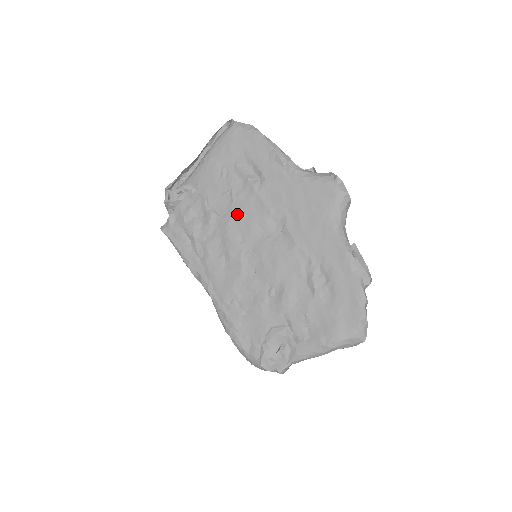
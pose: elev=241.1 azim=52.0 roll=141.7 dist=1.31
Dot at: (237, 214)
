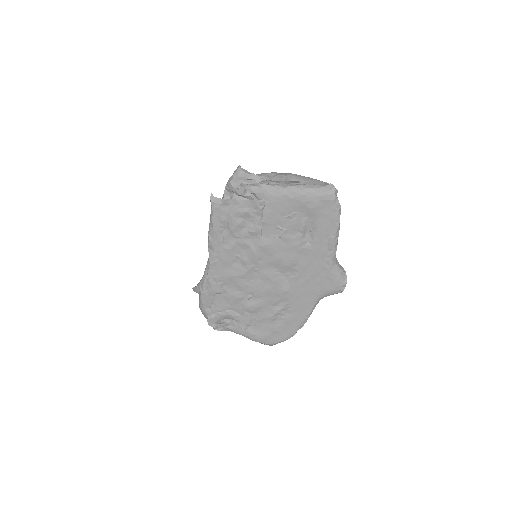
Dot at: (274, 247)
